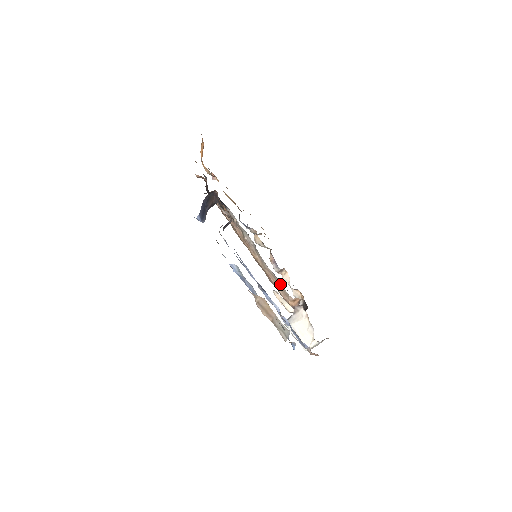
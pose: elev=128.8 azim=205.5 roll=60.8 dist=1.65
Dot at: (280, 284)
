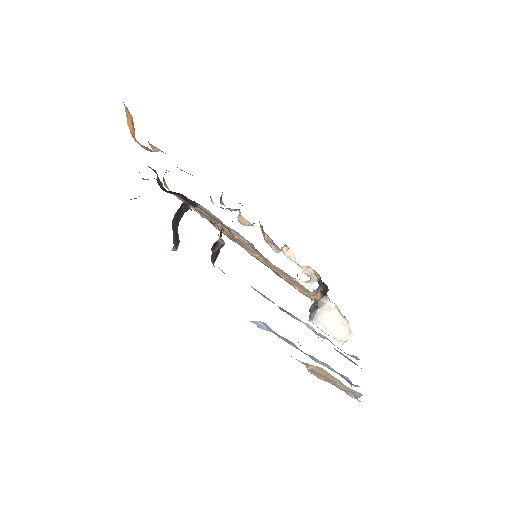
Dot at: (296, 281)
